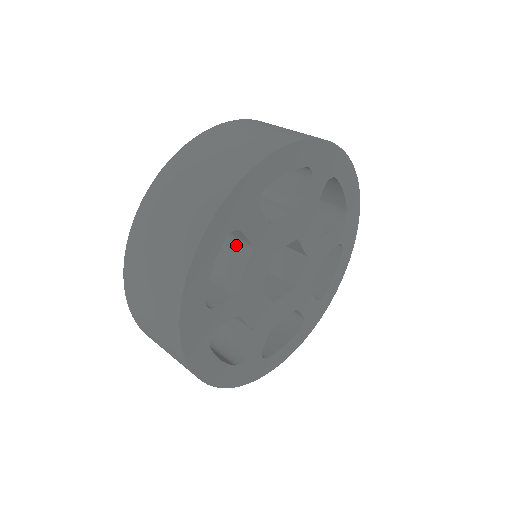
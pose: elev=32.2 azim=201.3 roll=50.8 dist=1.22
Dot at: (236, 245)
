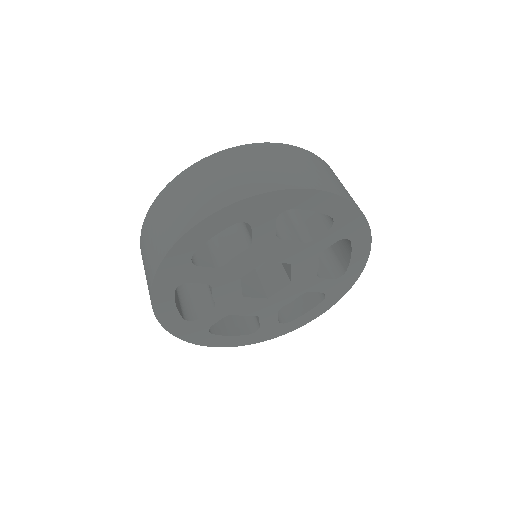
Dot at: (243, 235)
